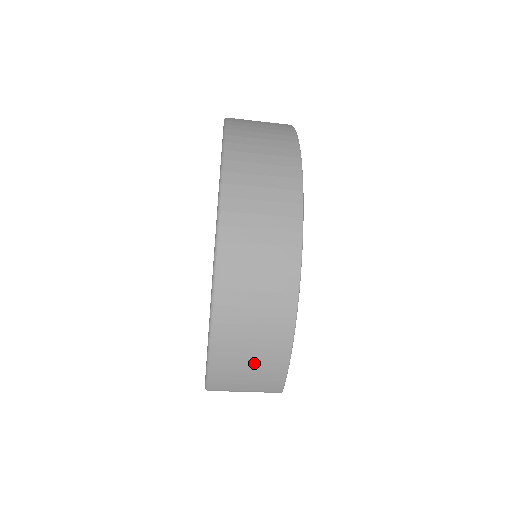
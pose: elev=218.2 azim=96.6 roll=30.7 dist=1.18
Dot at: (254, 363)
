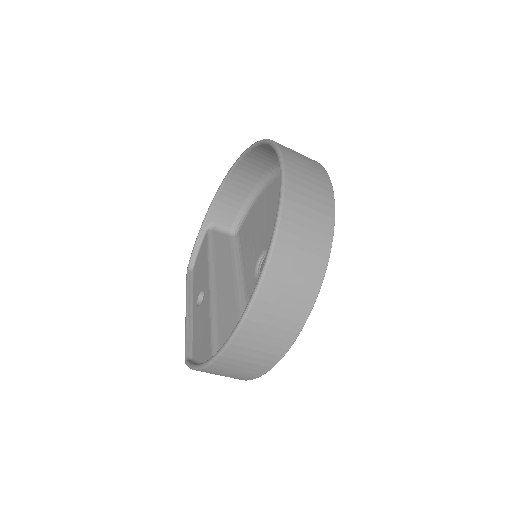
Dot at: occluded
